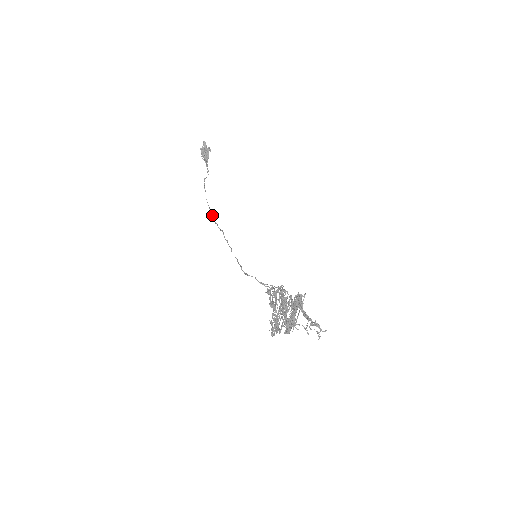
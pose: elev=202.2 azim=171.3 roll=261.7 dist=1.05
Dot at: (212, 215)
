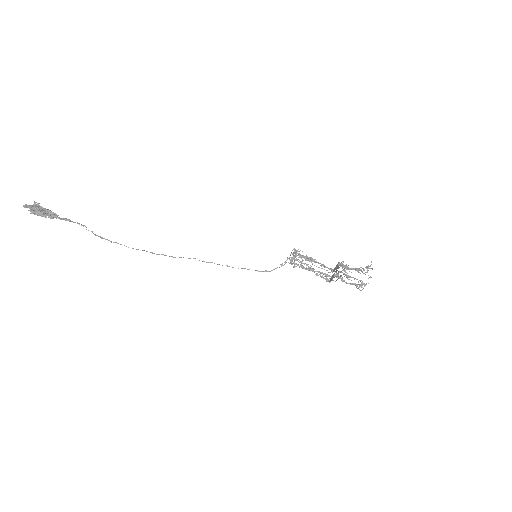
Dot at: occluded
